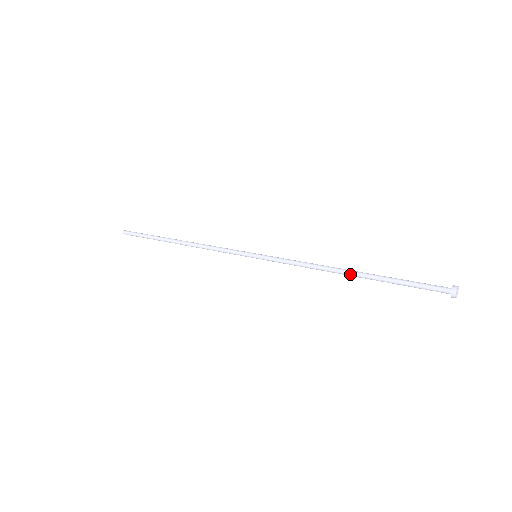
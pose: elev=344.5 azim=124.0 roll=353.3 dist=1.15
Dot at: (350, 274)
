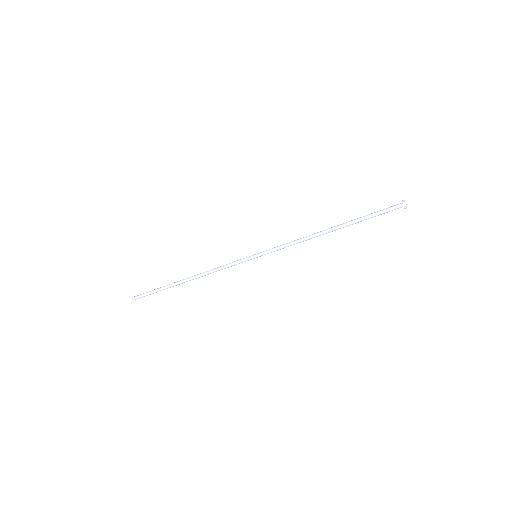
Dot at: (331, 228)
